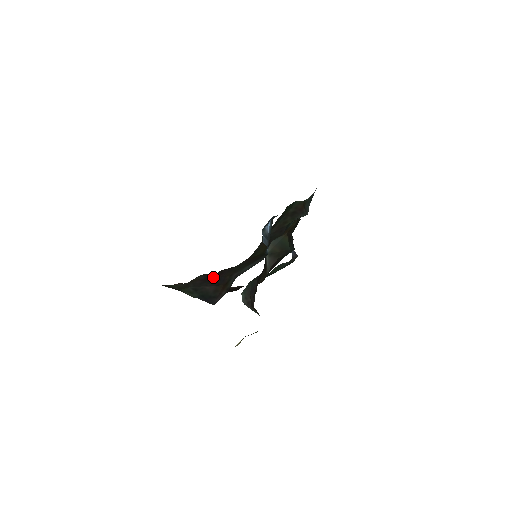
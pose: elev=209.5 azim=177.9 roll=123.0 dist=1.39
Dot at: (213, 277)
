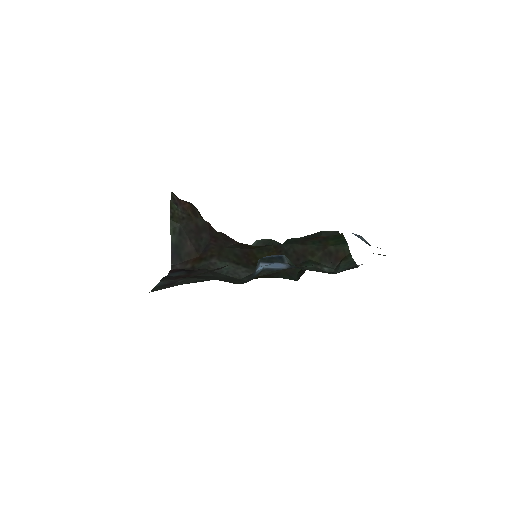
Dot at: (207, 235)
